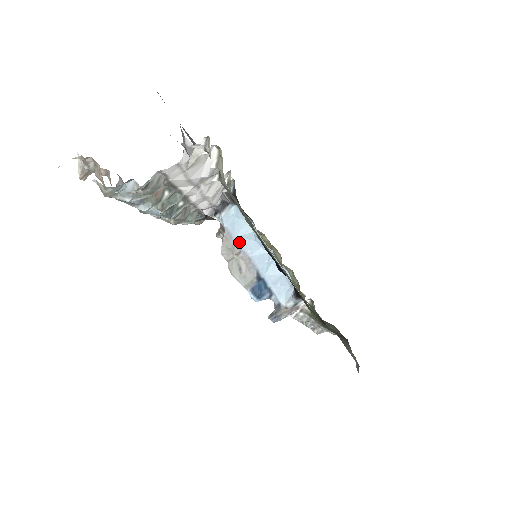
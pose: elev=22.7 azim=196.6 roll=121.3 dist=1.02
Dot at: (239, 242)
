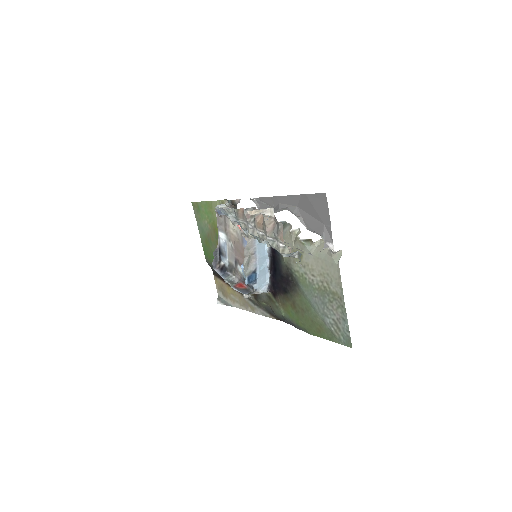
Dot at: (257, 248)
